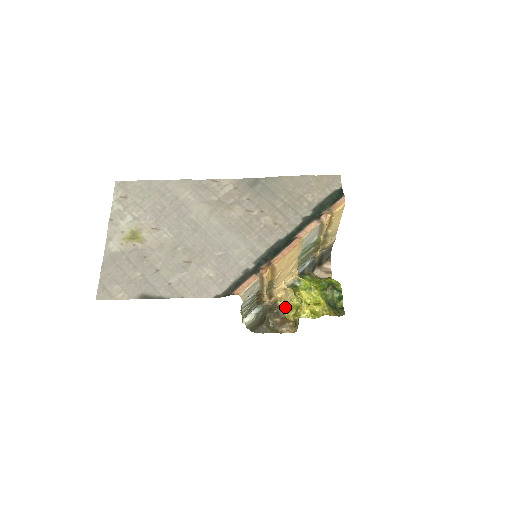
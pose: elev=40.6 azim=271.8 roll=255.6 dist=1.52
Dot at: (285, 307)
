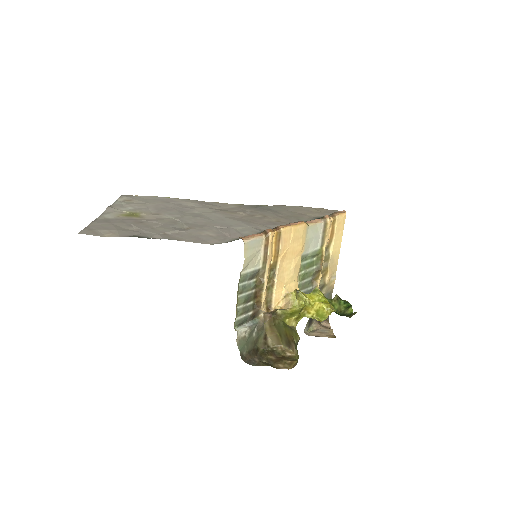
Dot at: (286, 313)
